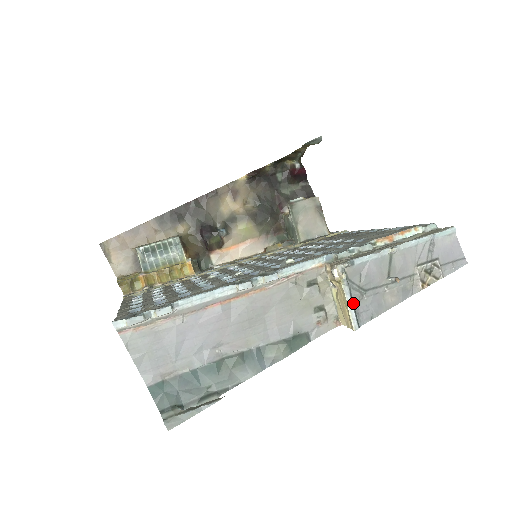
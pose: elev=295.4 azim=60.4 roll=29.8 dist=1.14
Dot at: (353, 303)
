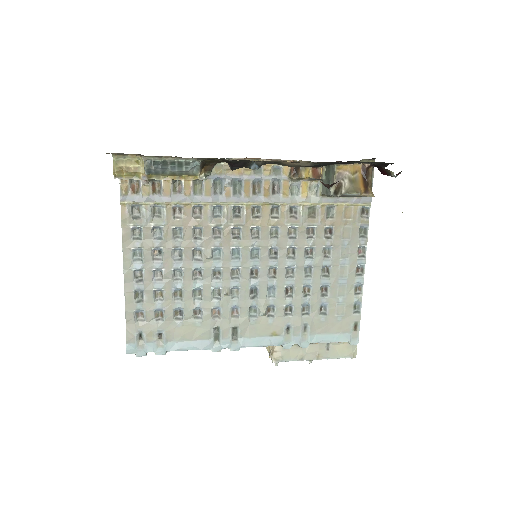
Dot at: occluded
